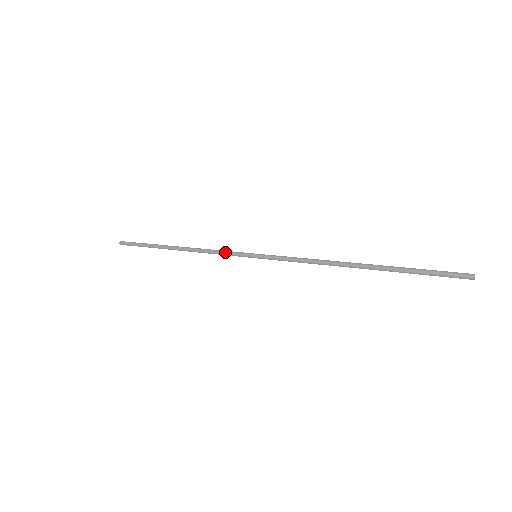
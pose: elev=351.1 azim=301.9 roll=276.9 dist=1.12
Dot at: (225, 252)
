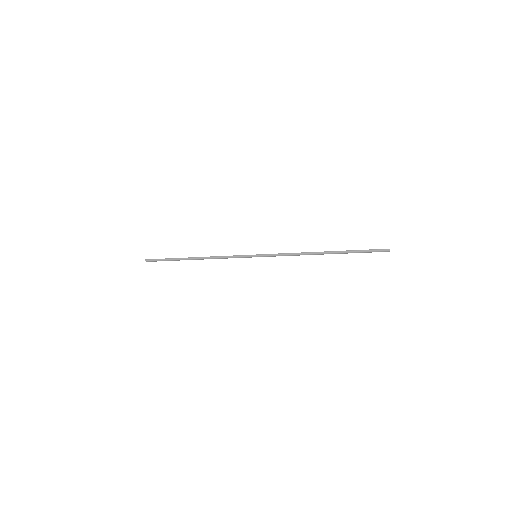
Dot at: (233, 256)
